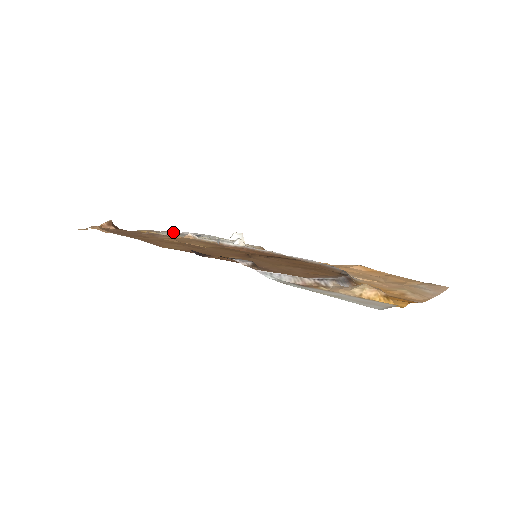
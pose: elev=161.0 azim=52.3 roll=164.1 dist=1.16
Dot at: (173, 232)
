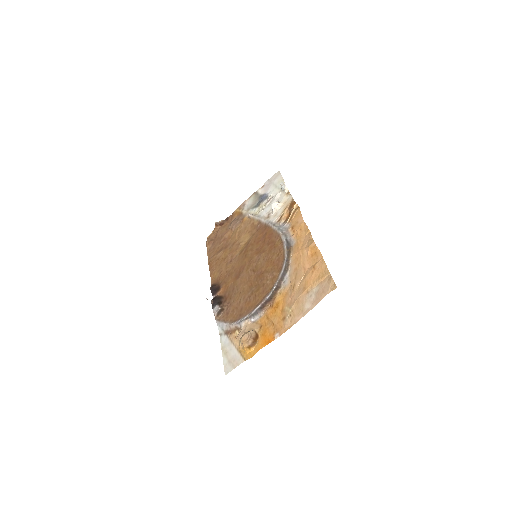
Dot at: (257, 190)
